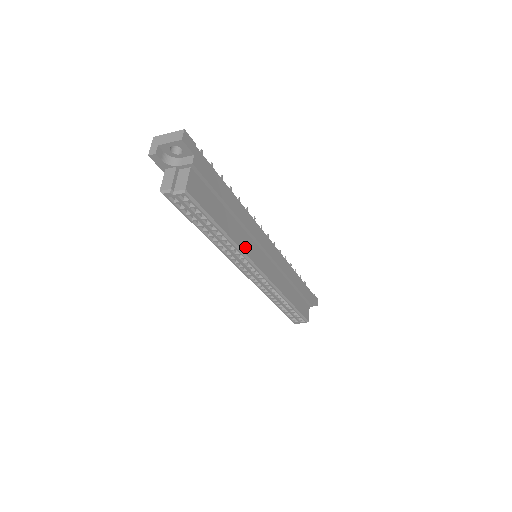
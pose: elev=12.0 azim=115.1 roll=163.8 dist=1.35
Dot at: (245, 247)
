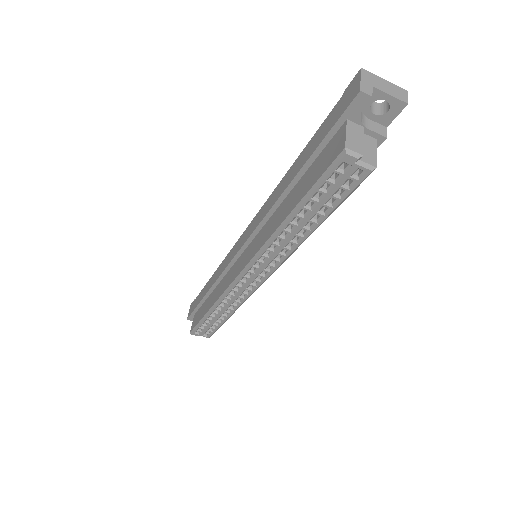
Dot at: occluded
